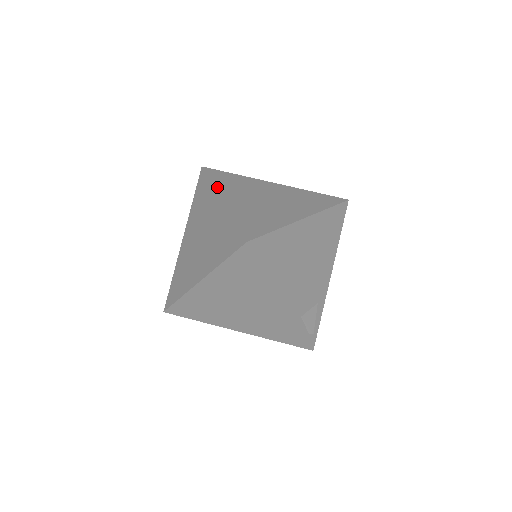
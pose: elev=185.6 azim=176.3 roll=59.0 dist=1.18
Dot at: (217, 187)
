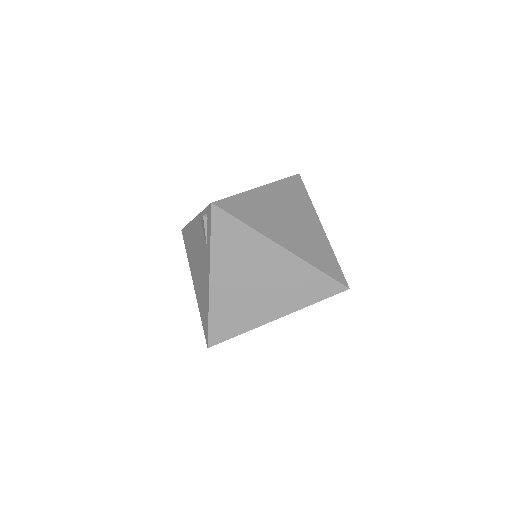
Dot at: (262, 232)
